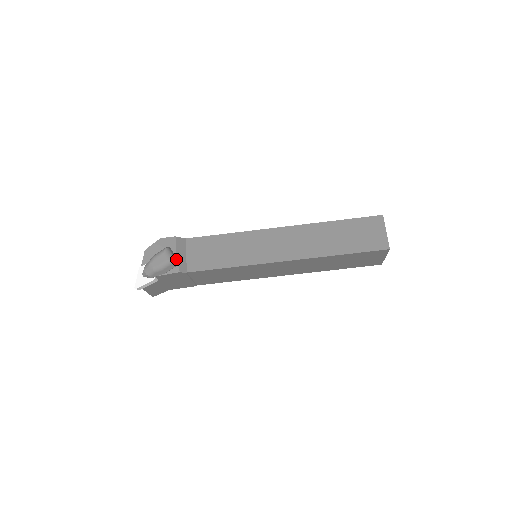
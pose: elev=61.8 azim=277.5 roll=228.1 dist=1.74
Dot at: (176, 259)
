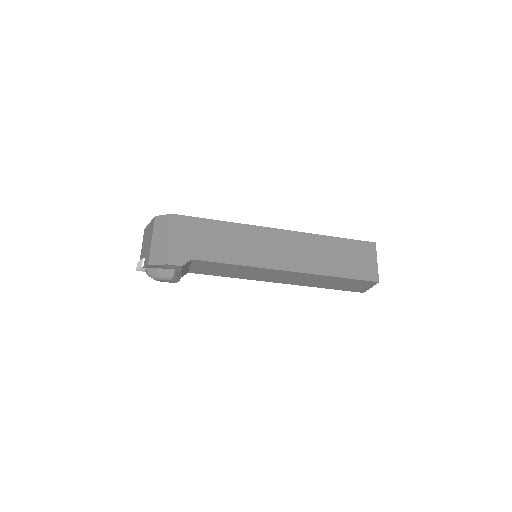
Dot at: (180, 277)
